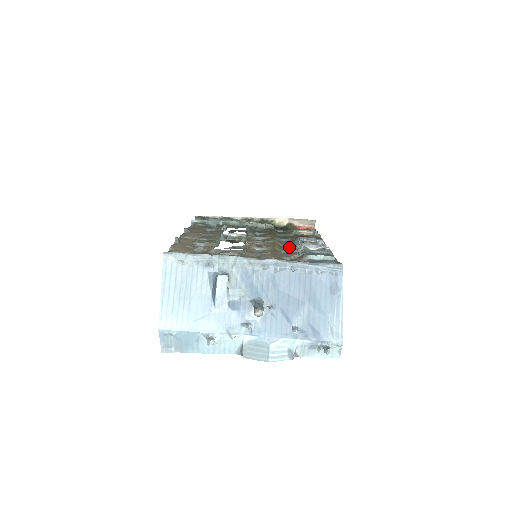
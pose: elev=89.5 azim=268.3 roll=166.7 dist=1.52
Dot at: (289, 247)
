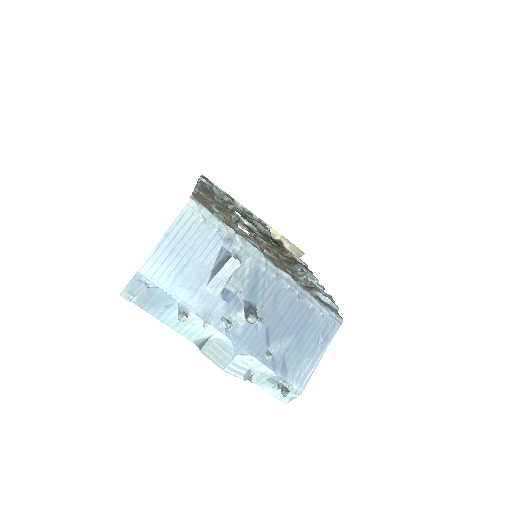
Dot at: (289, 267)
